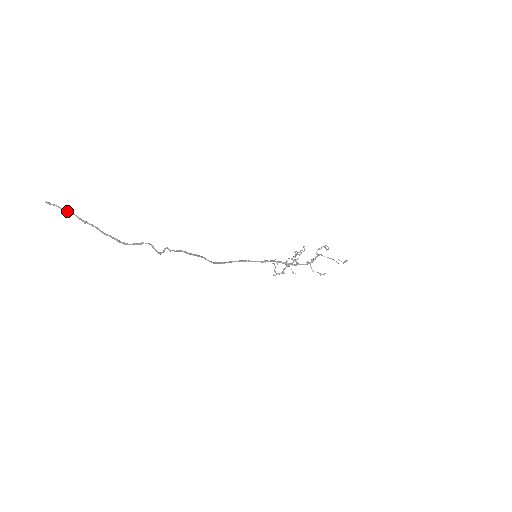
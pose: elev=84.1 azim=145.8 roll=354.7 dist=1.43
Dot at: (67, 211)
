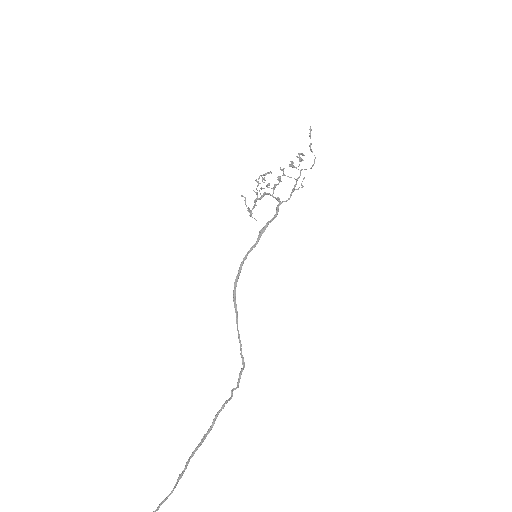
Dot at: occluded
